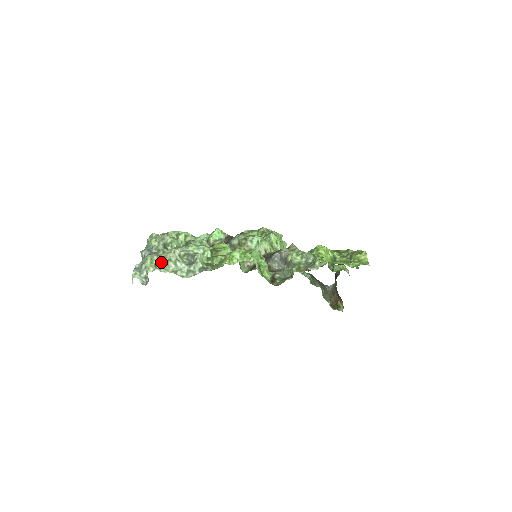
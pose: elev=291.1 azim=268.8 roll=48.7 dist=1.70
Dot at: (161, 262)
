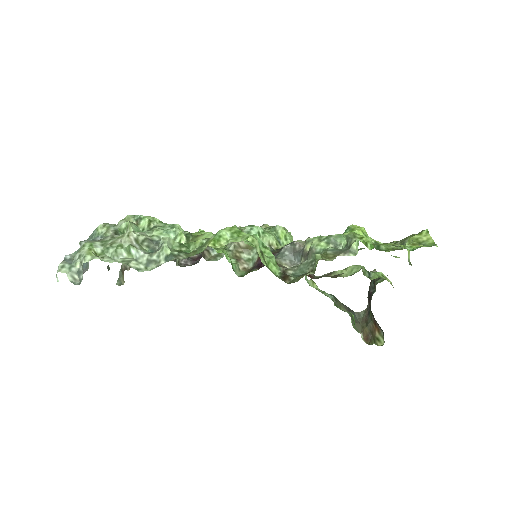
Dot at: (106, 249)
